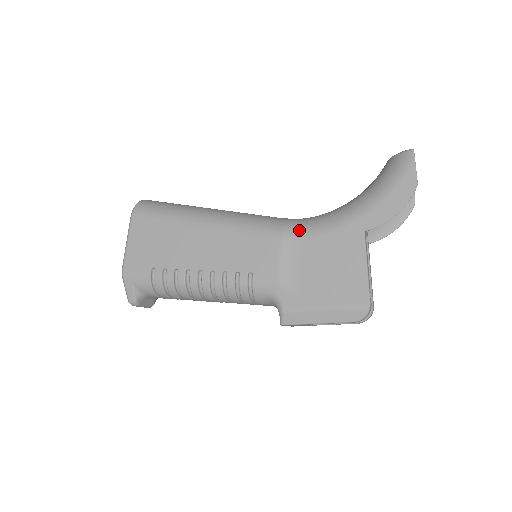
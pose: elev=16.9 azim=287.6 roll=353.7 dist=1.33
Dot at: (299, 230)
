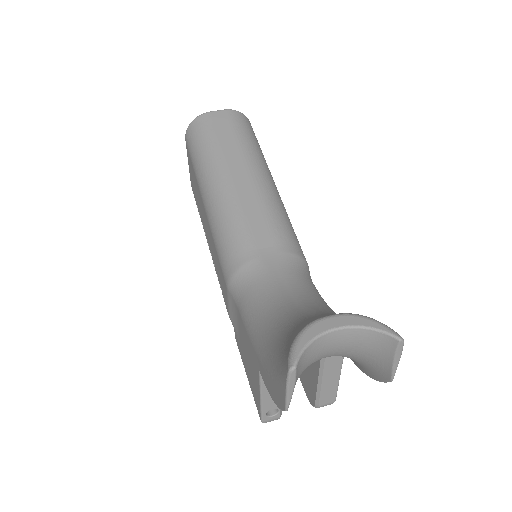
Dot at: (237, 295)
